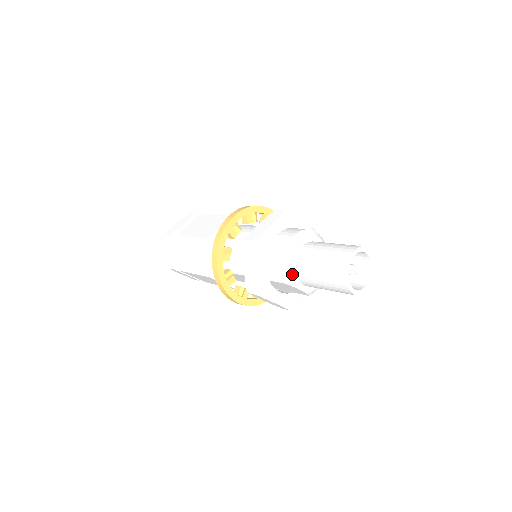
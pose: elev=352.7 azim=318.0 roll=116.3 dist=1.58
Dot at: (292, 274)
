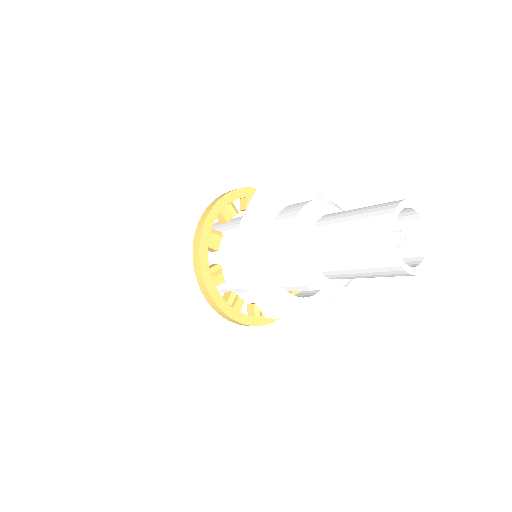
Dot at: (314, 275)
